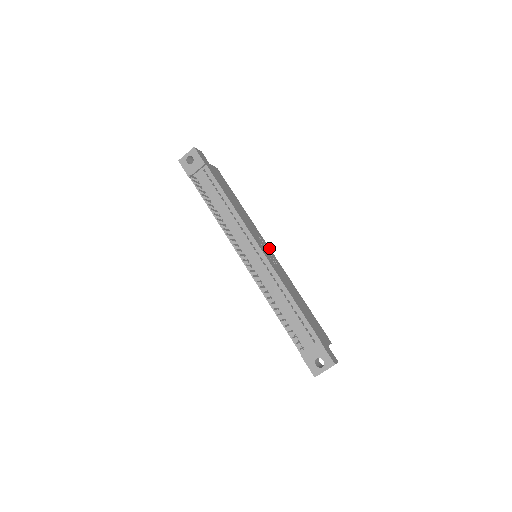
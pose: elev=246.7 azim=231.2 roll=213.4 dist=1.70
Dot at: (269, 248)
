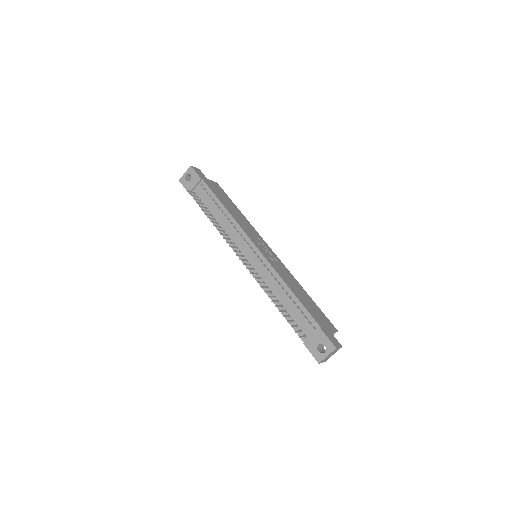
Dot at: (269, 248)
